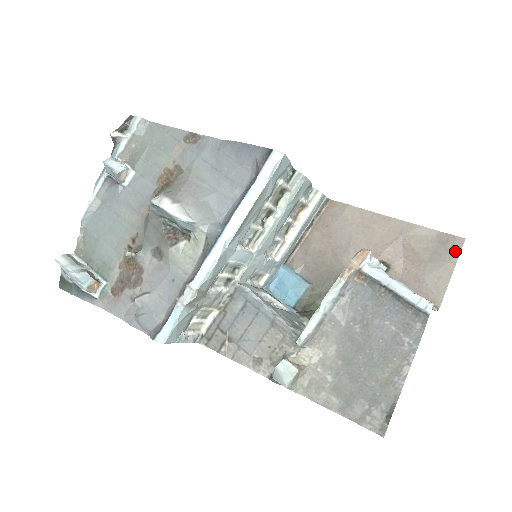
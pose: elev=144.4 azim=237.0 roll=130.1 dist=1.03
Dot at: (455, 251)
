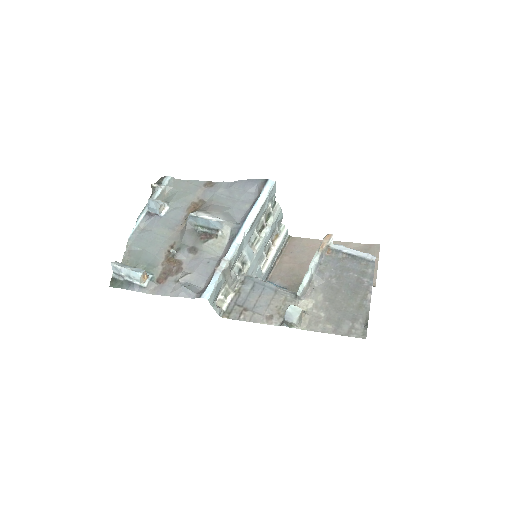
Dot at: (376, 252)
